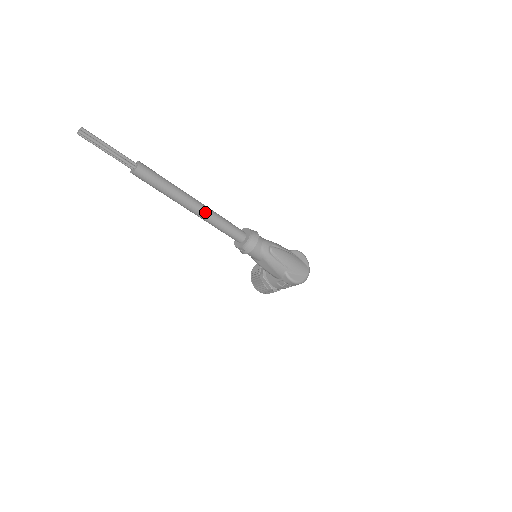
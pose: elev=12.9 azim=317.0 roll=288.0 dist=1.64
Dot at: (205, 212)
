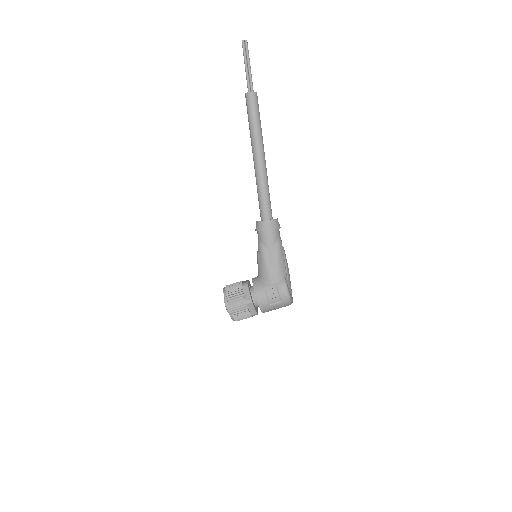
Dot at: (266, 168)
